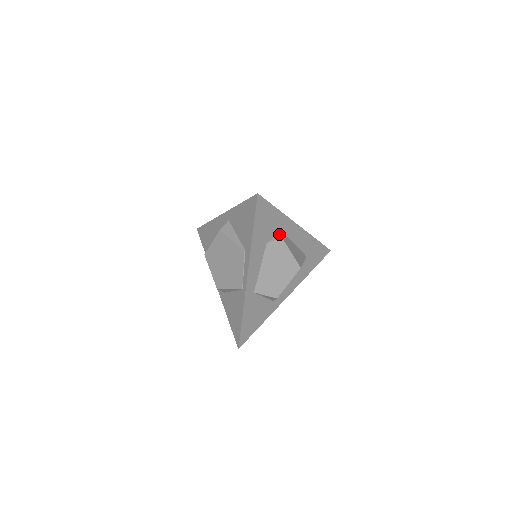
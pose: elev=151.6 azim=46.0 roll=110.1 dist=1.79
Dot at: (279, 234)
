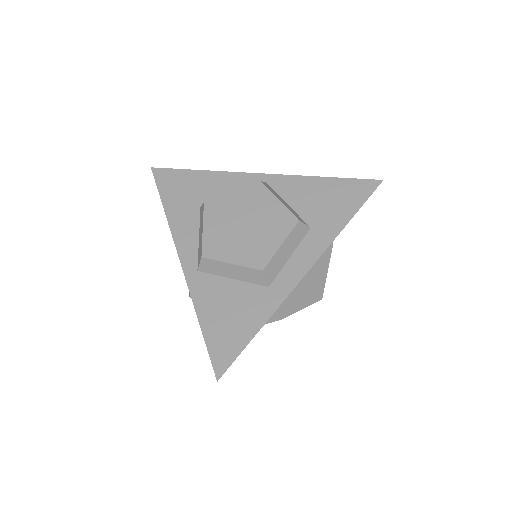
Dot at: (275, 314)
